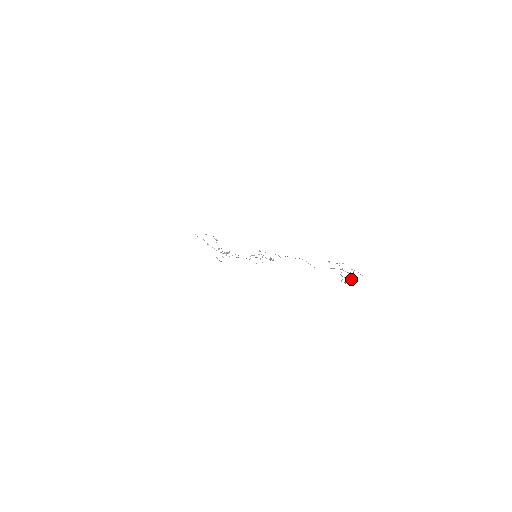
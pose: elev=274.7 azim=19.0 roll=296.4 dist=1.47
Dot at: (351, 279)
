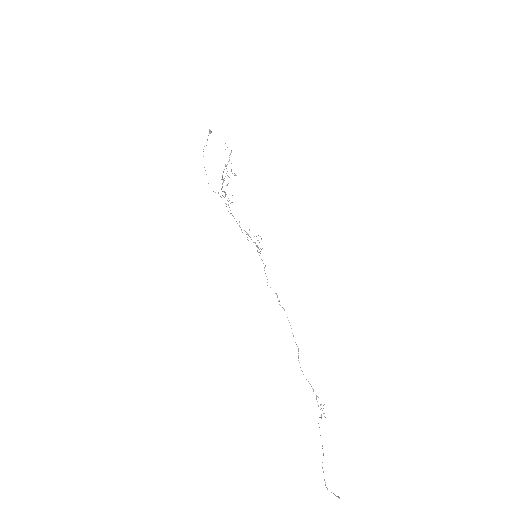
Dot at: (334, 494)
